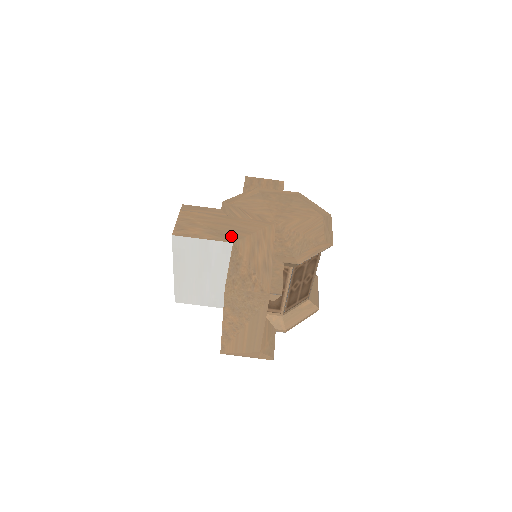
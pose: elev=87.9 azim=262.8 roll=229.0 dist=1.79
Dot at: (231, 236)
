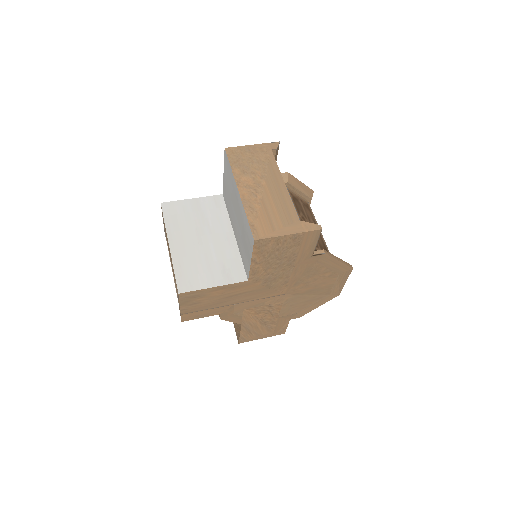
Dot at: occluded
